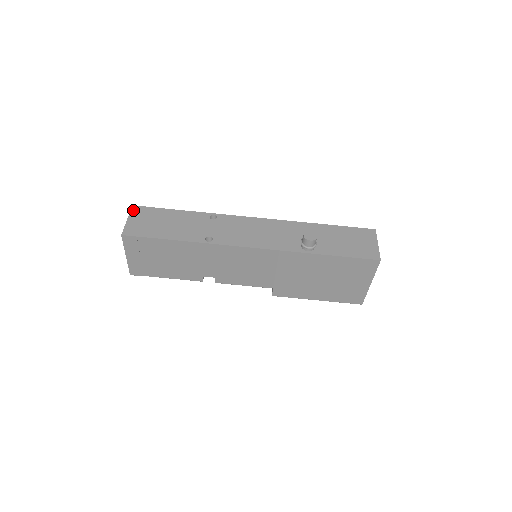
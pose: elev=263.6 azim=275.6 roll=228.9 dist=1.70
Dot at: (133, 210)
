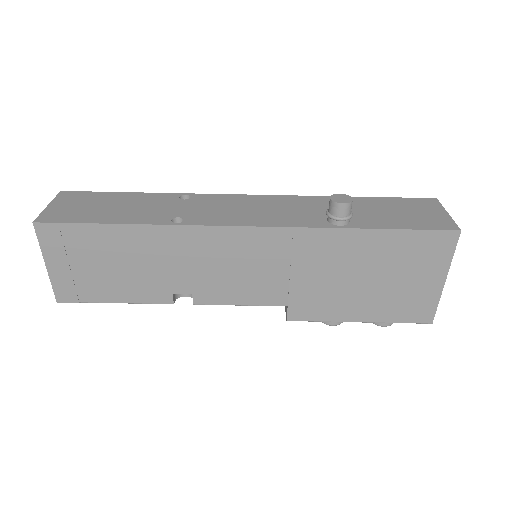
Dot at: (60, 195)
